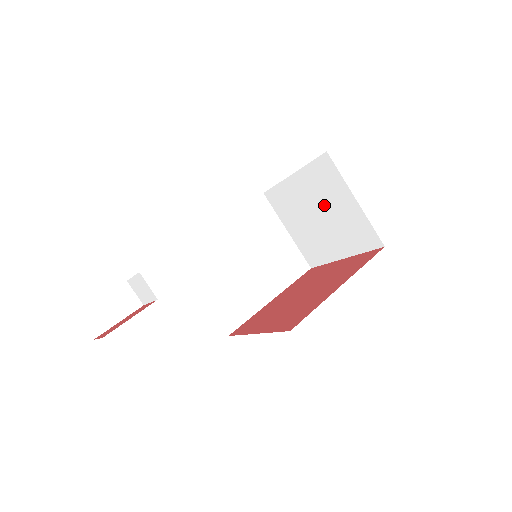
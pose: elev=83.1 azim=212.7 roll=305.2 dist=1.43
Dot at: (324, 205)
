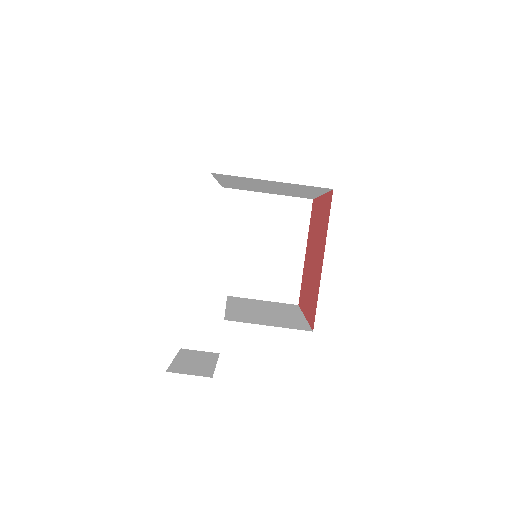
Dot at: (255, 229)
